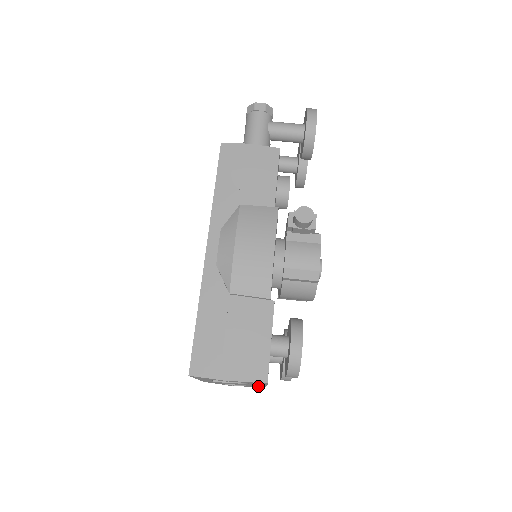
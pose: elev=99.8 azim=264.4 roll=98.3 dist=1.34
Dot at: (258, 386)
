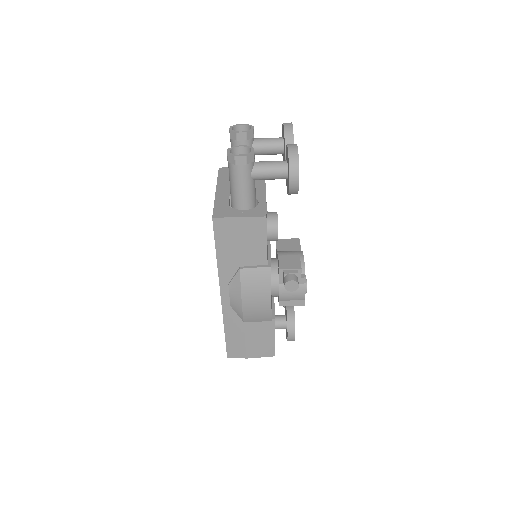
Dot at: occluded
